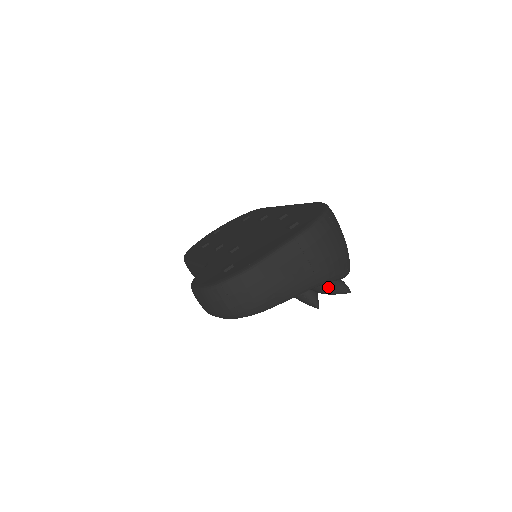
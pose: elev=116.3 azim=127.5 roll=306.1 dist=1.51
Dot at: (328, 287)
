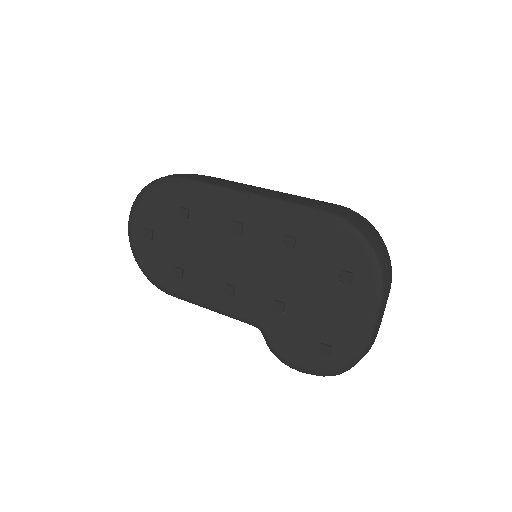
Dot at: occluded
